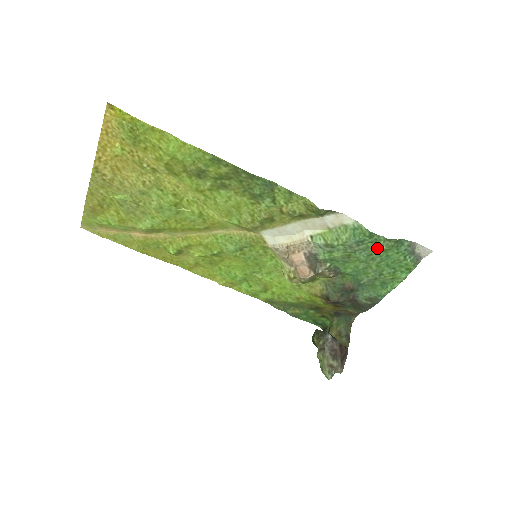
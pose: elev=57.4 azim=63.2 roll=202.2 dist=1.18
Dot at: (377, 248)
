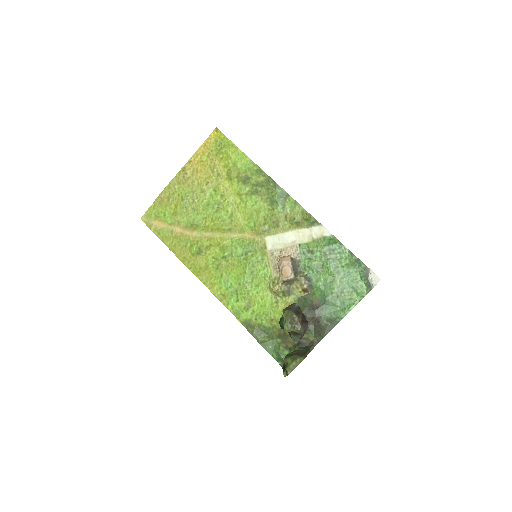
Dot at: (343, 261)
